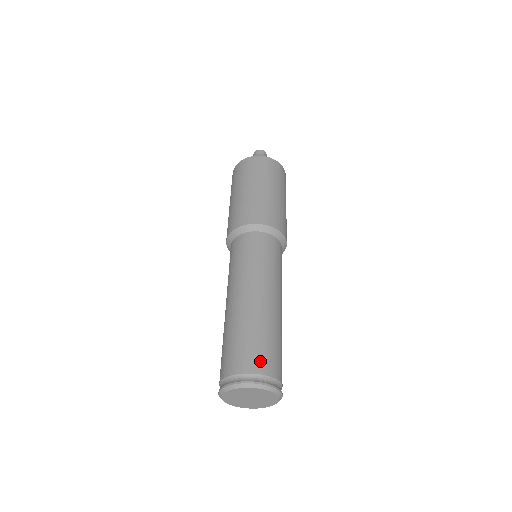
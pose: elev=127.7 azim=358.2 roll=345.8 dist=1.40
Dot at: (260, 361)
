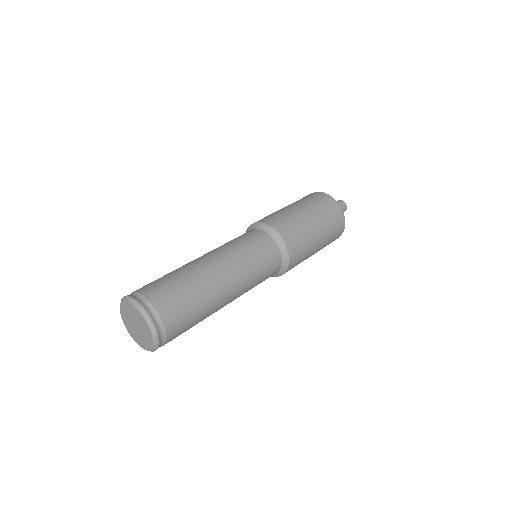
Dot at: (143, 286)
